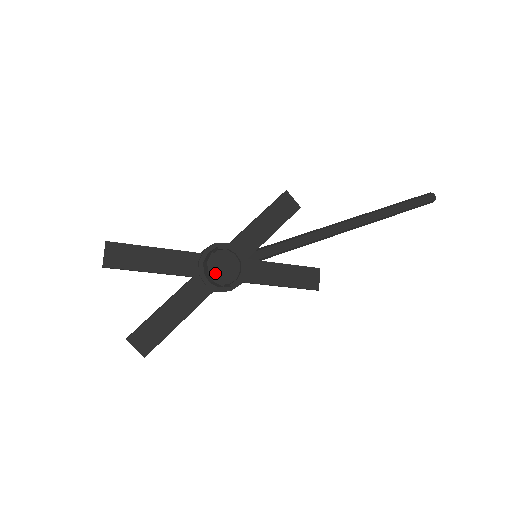
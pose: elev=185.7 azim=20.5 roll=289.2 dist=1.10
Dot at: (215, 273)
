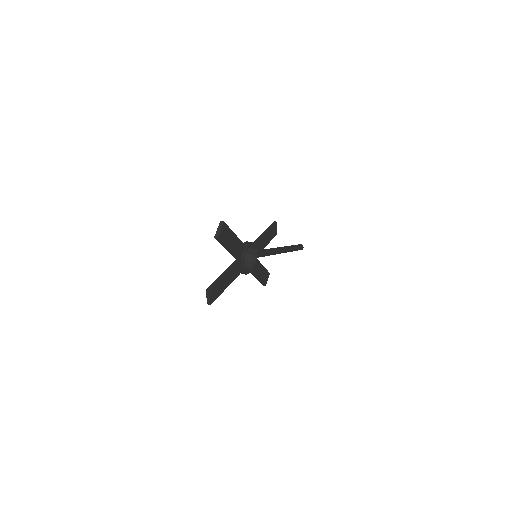
Dot at: occluded
